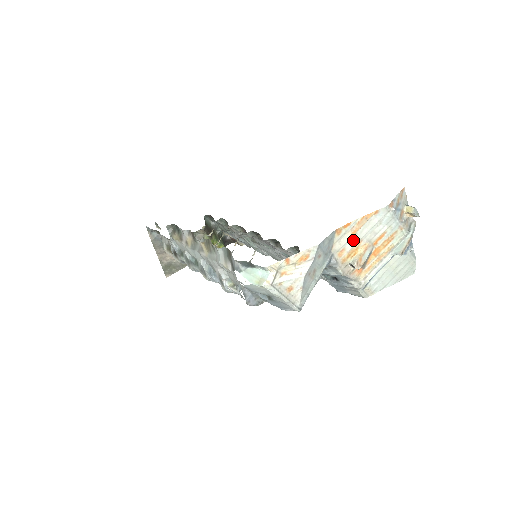
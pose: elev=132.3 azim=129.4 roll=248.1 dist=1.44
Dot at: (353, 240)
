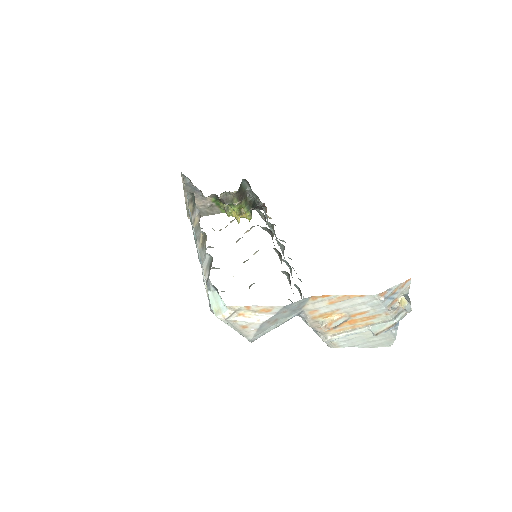
Dot at: (329, 307)
